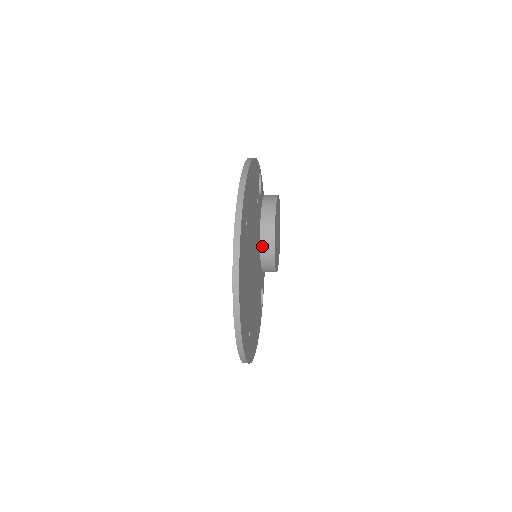
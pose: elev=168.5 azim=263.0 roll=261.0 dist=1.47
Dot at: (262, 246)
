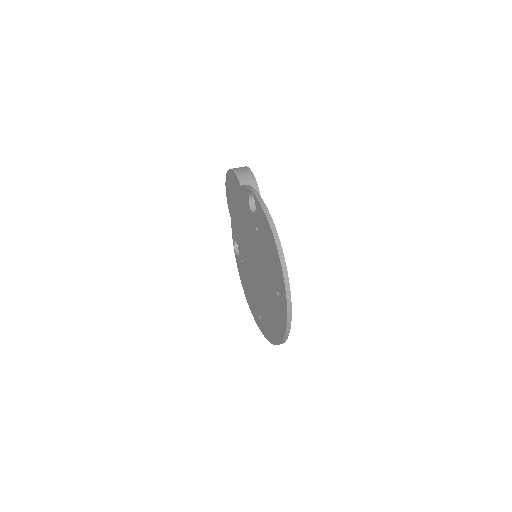
Dot at: occluded
